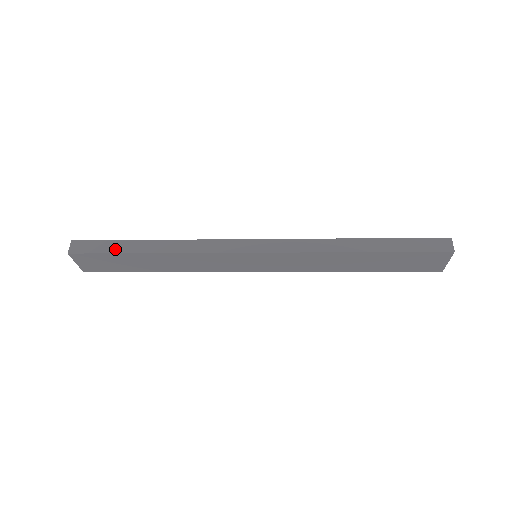
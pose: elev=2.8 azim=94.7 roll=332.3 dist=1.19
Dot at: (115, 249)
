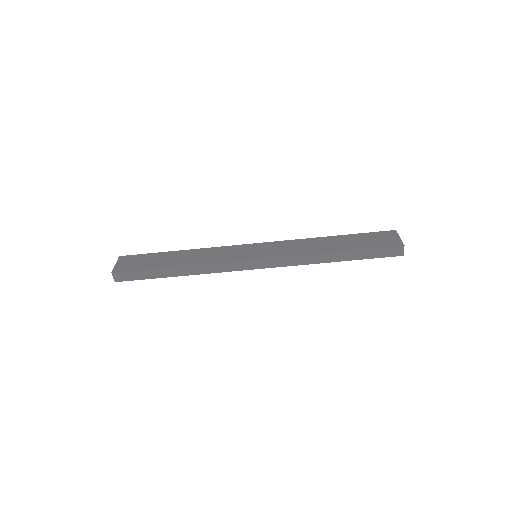
Dot at: occluded
